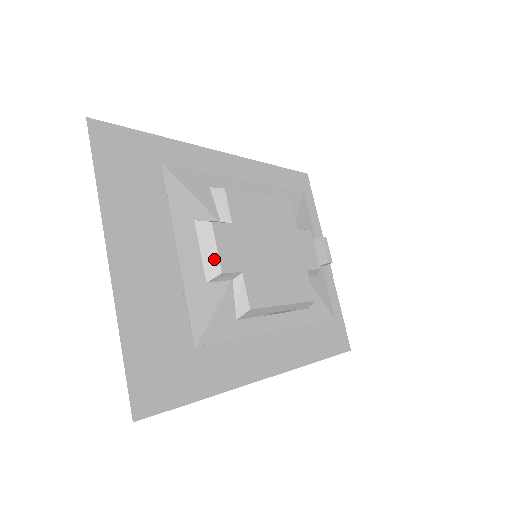
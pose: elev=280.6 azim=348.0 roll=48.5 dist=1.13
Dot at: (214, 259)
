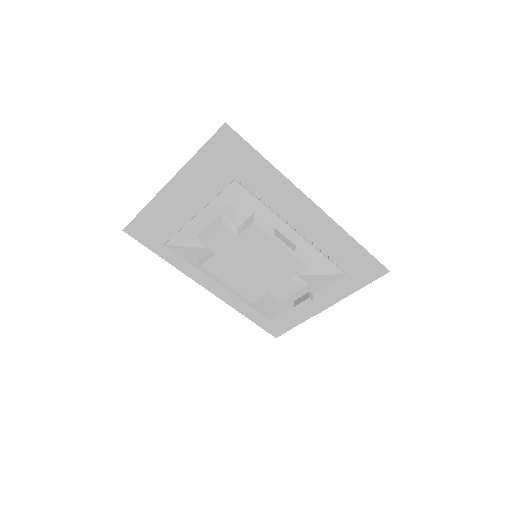
Dot at: (206, 235)
